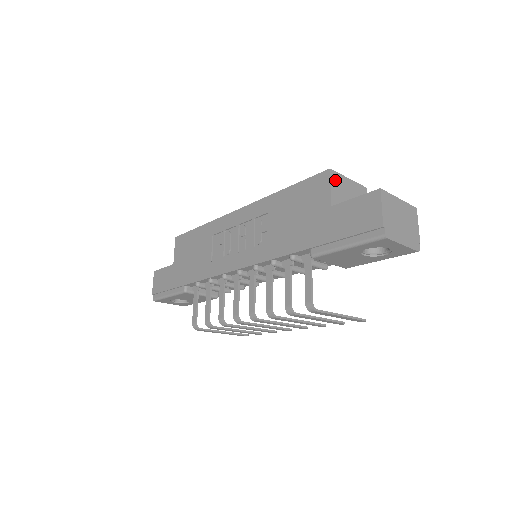
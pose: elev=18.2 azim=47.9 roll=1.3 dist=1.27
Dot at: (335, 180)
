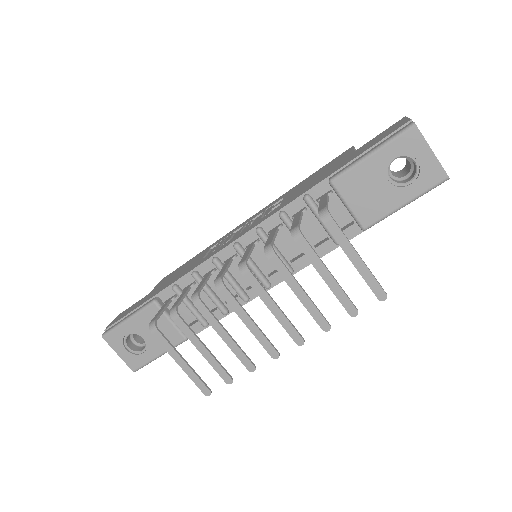
Dot at: occluded
